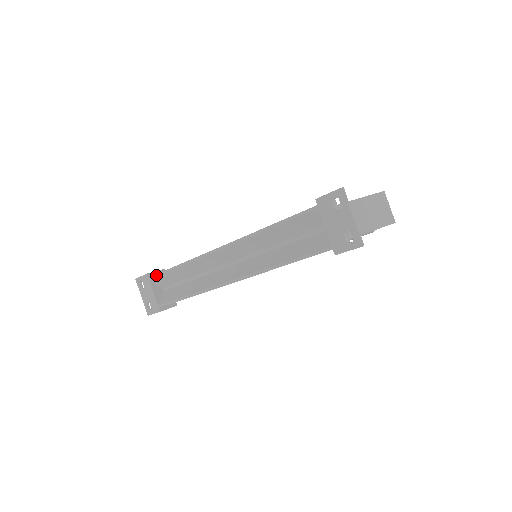
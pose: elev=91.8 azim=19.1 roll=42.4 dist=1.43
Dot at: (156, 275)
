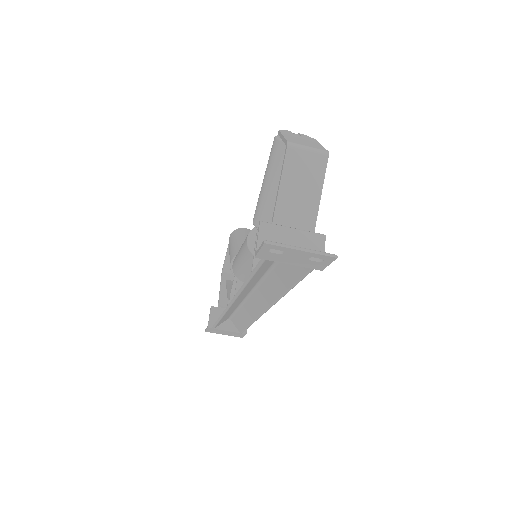
Dot at: (214, 326)
